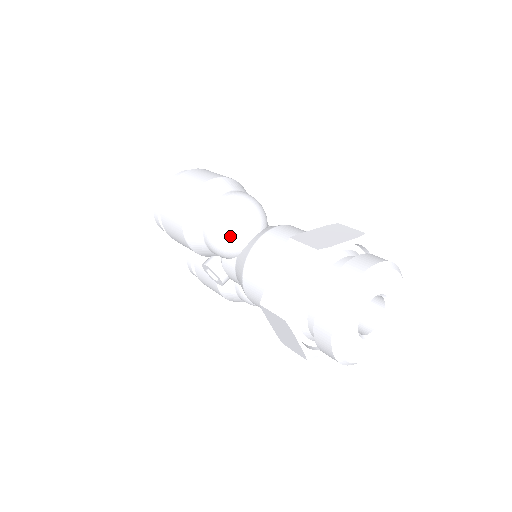
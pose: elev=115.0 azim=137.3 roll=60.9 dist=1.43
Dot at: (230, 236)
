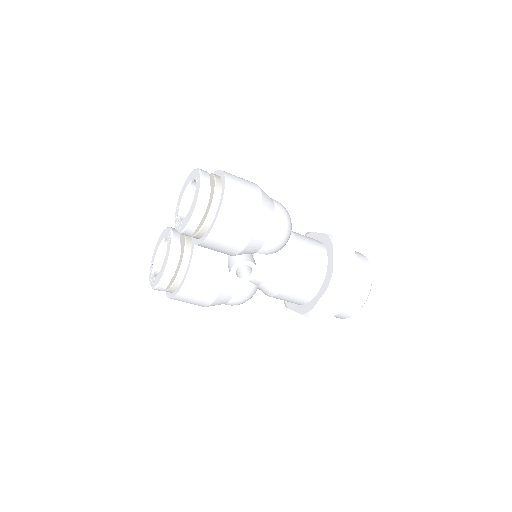
Dot at: (290, 233)
